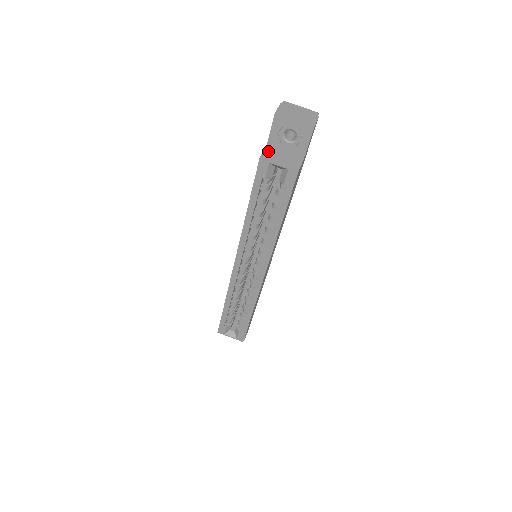
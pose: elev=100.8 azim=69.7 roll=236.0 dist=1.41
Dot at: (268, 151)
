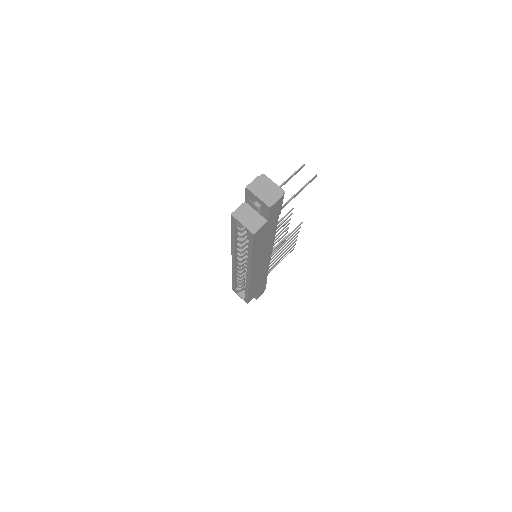
Dot at: (241, 209)
